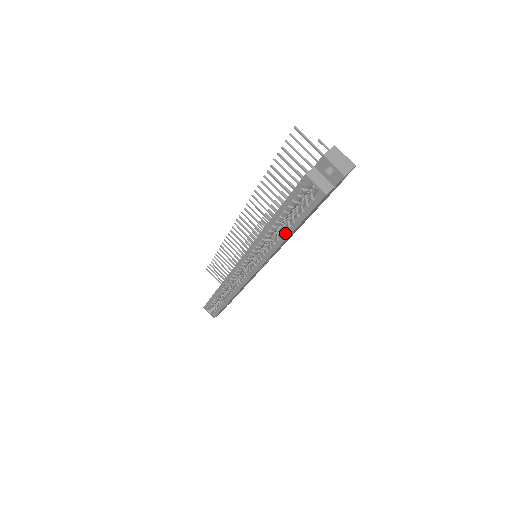
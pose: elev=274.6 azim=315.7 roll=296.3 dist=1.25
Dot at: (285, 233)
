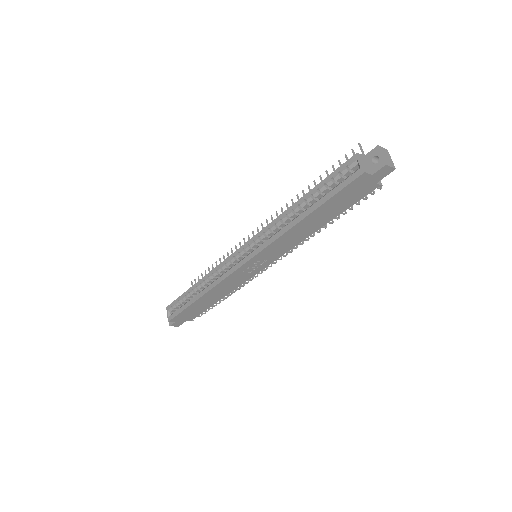
Dot at: (306, 212)
